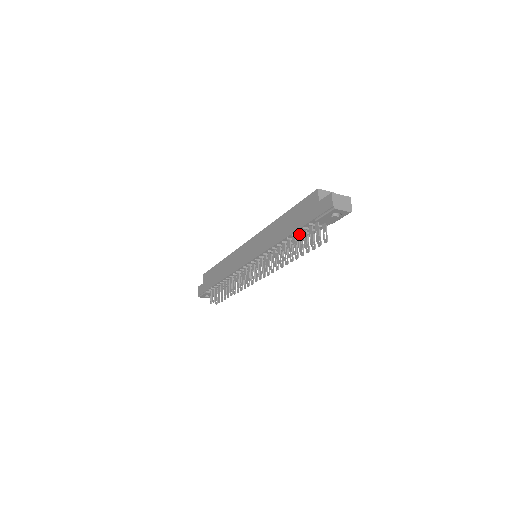
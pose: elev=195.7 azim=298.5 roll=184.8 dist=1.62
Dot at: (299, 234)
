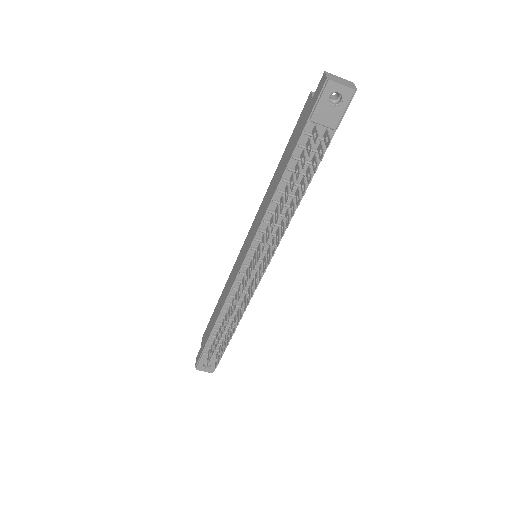
Dot at: (296, 164)
